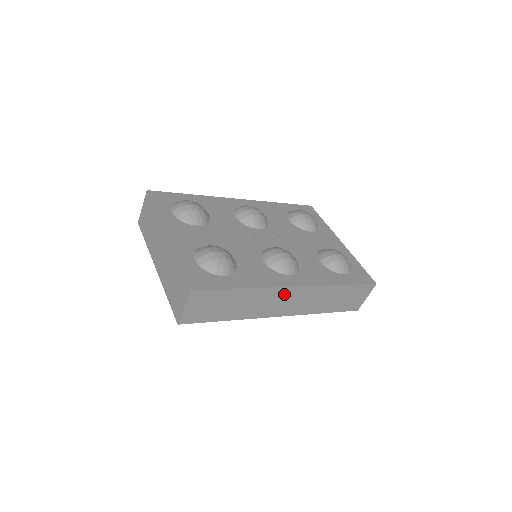
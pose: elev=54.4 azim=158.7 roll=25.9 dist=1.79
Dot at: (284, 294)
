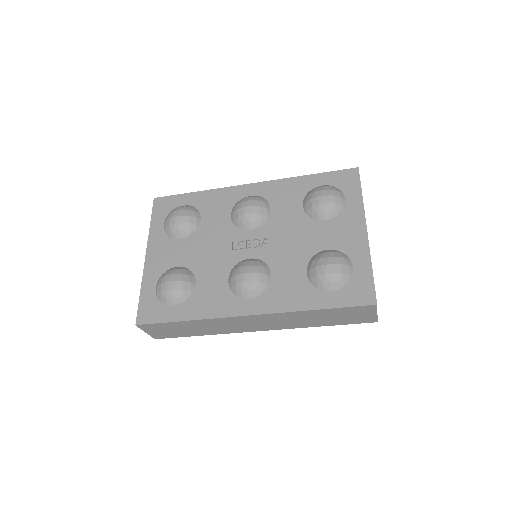
Dot at: (241, 320)
